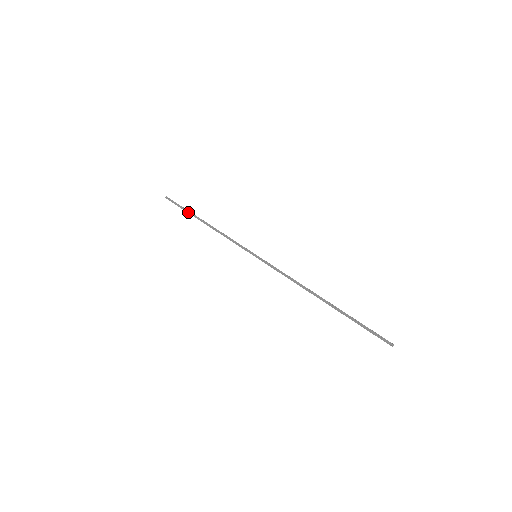
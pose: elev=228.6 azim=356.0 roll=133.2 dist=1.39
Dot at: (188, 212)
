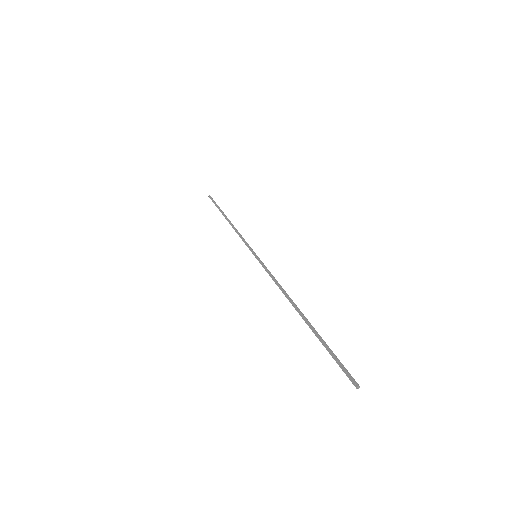
Dot at: (220, 209)
